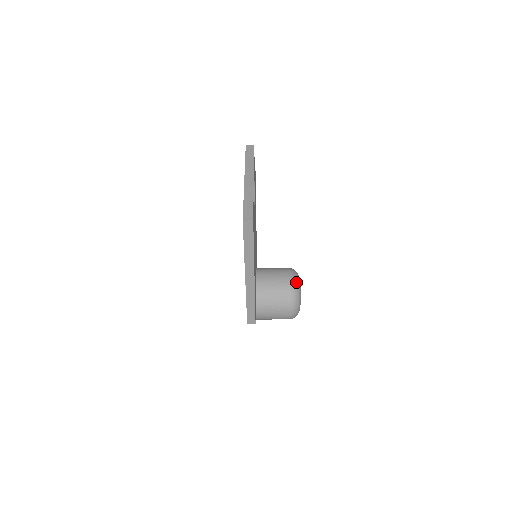
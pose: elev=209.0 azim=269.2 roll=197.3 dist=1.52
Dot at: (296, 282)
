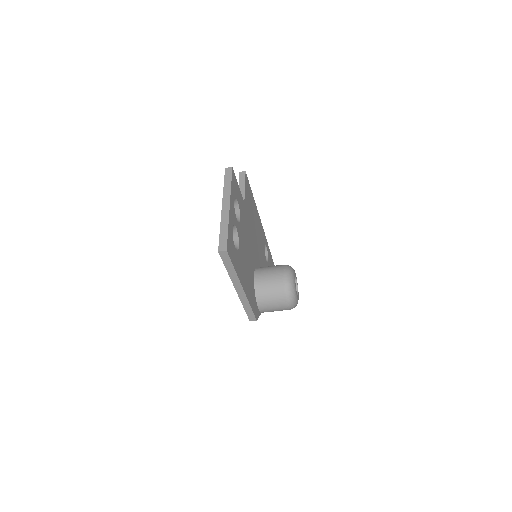
Dot at: (289, 279)
